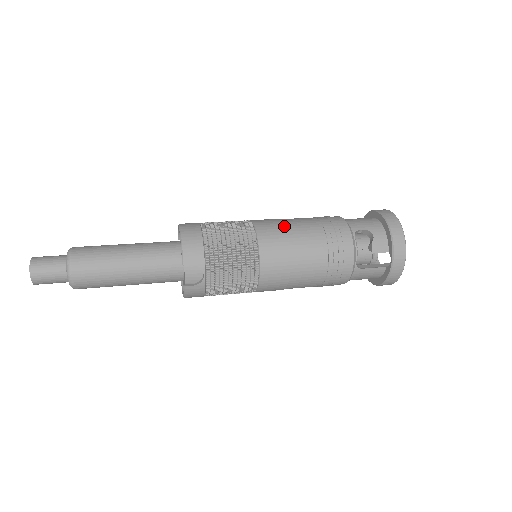
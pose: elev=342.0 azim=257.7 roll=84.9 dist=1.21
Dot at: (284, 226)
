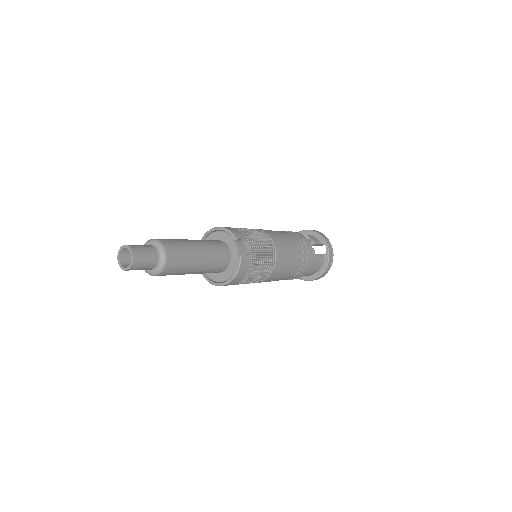
Dot at: occluded
